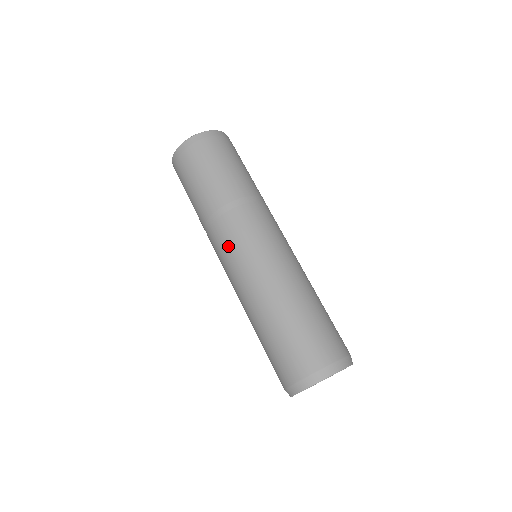
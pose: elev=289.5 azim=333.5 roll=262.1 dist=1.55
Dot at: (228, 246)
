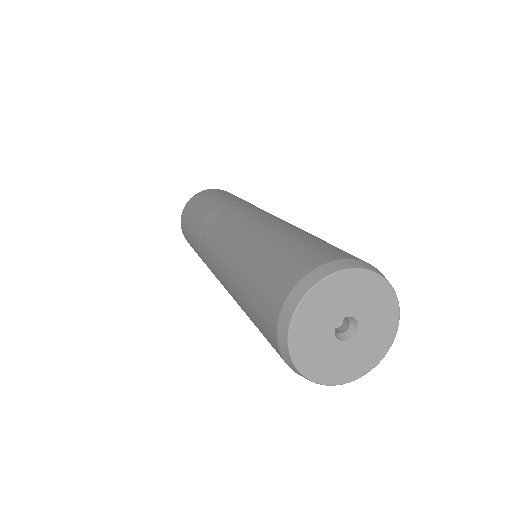
Dot at: (210, 244)
